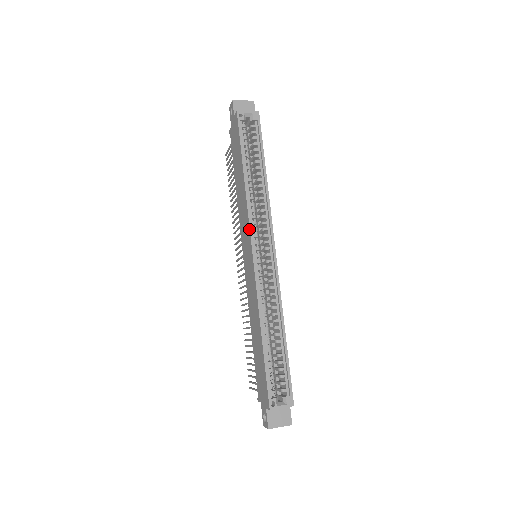
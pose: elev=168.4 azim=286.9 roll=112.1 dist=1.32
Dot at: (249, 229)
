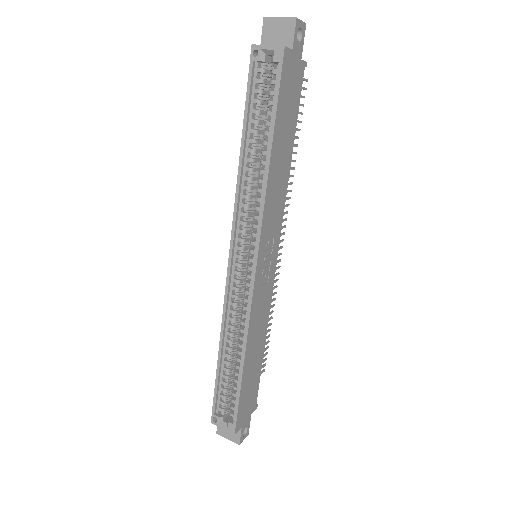
Dot at: (232, 229)
